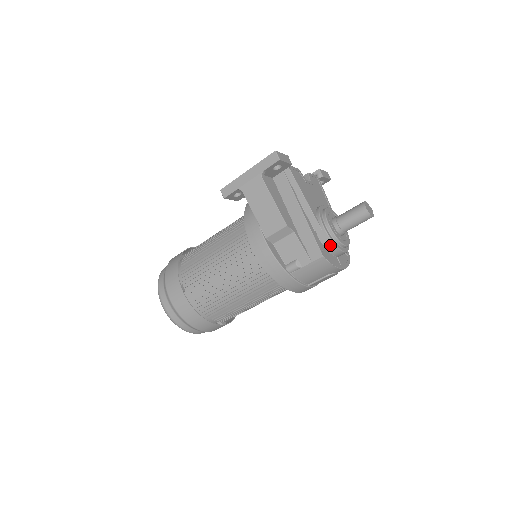
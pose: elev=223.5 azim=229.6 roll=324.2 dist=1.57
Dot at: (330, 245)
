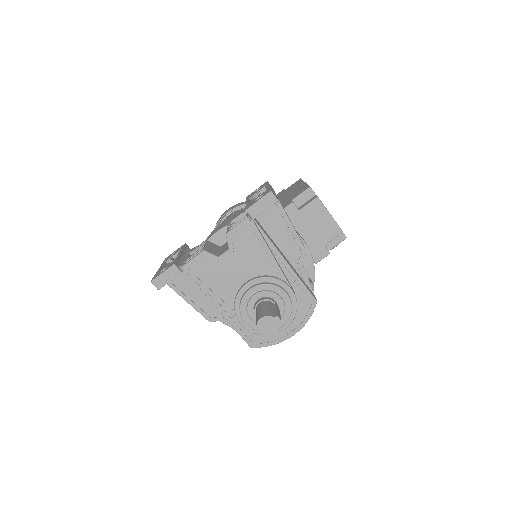
Dot at: (258, 332)
